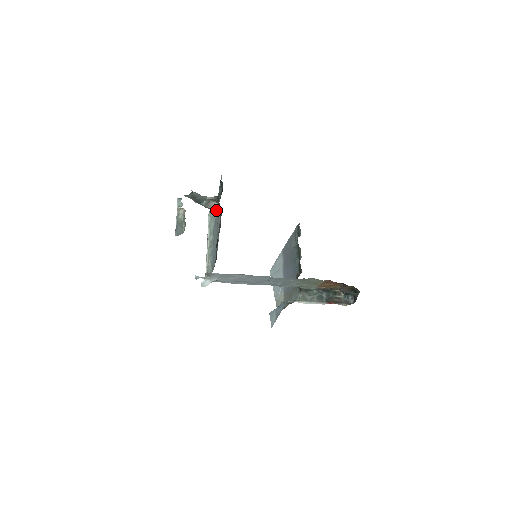
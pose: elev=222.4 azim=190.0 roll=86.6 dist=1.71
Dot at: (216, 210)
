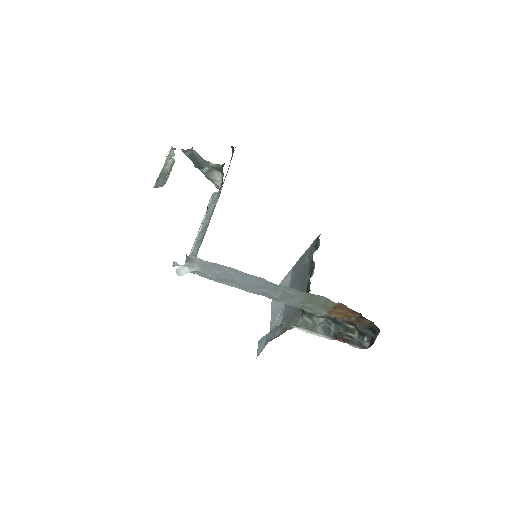
Dot at: (218, 184)
